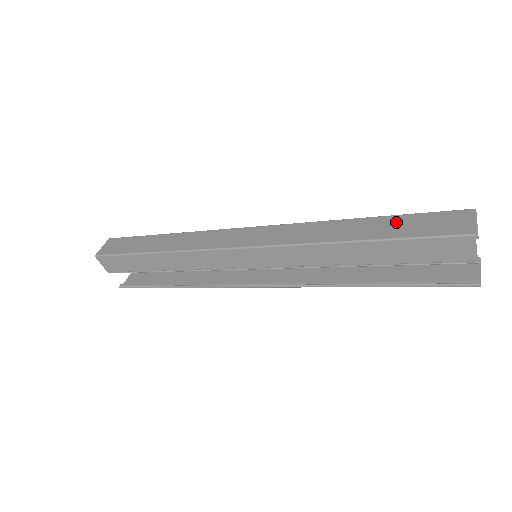
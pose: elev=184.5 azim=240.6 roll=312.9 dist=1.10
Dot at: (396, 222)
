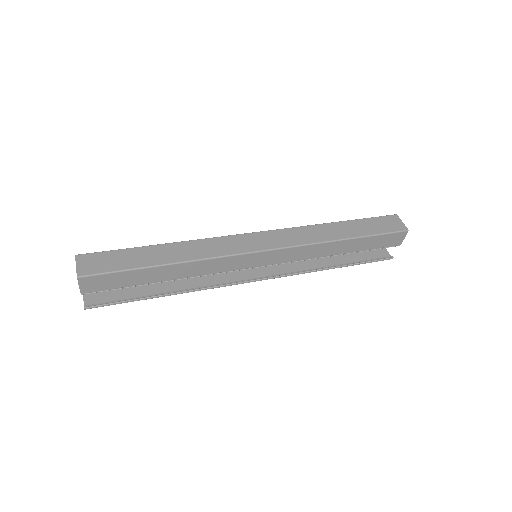
Dot at: (362, 224)
